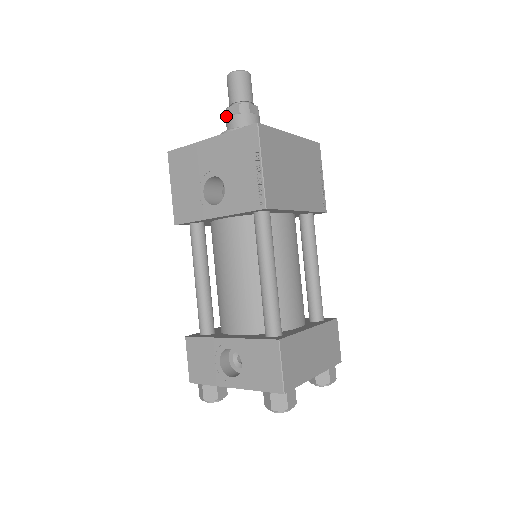
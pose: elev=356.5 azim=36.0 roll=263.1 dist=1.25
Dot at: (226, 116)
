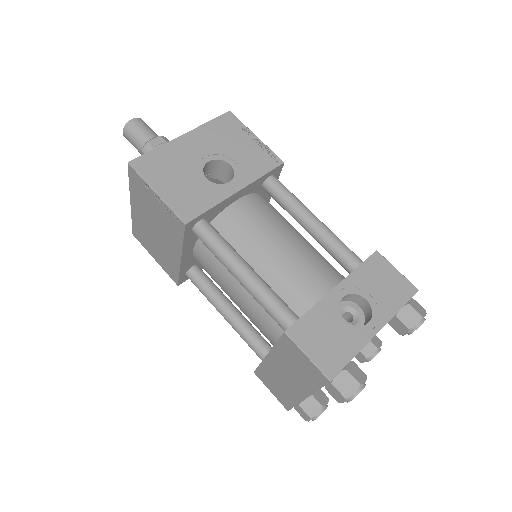
Dot at: (149, 149)
